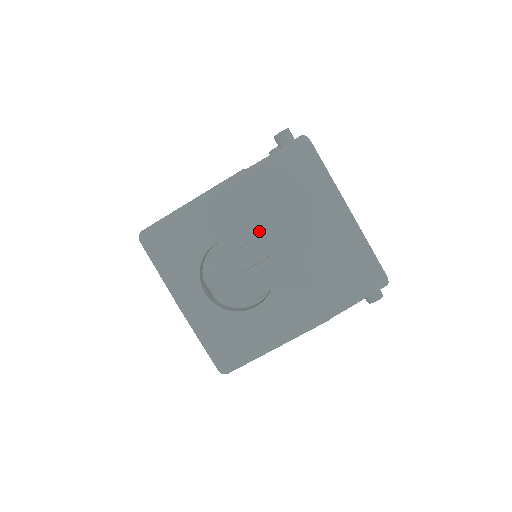
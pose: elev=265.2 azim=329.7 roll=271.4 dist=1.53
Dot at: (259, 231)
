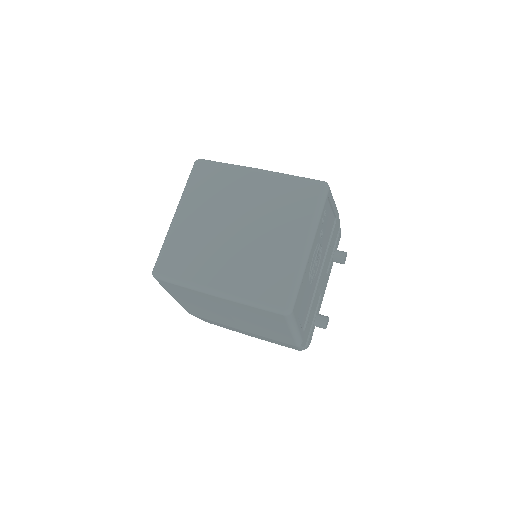
Dot at: occluded
